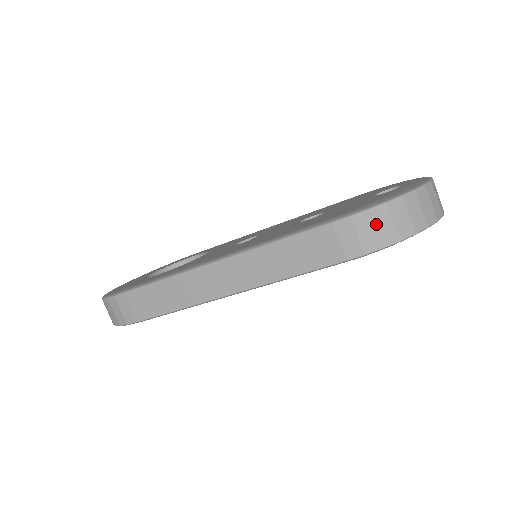
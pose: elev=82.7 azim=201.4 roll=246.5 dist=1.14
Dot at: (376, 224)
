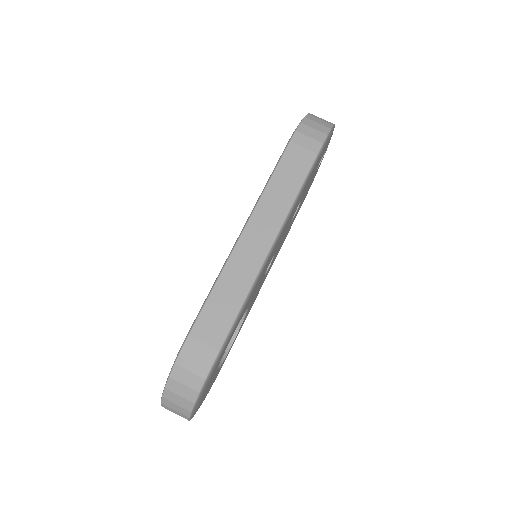
Dot at: (311, 127)
